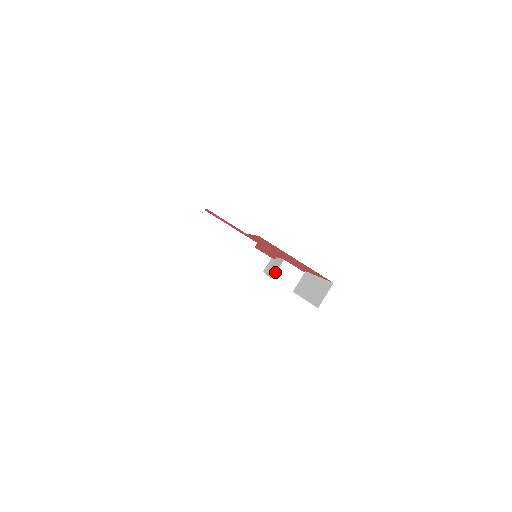
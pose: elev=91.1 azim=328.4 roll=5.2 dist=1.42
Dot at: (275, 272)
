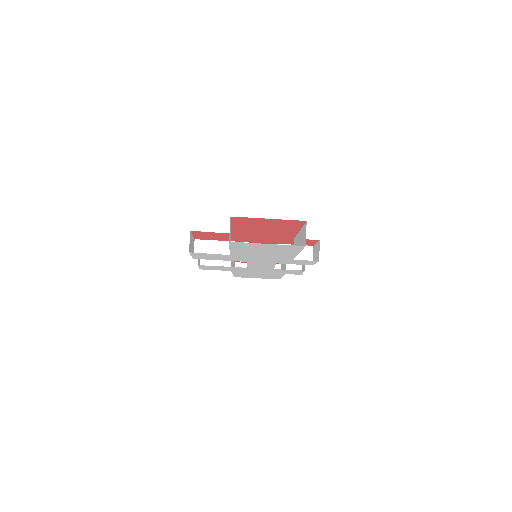
Dot at: occluded
